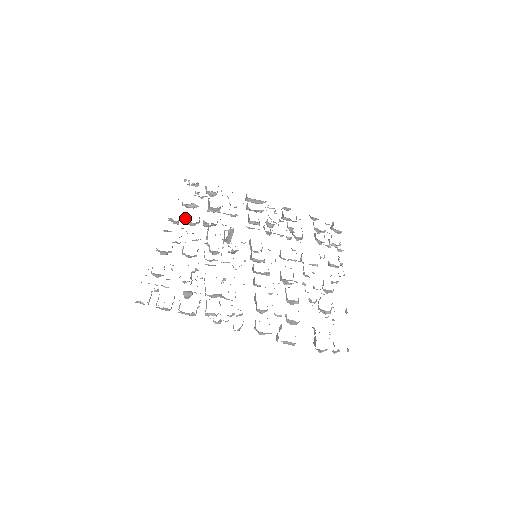
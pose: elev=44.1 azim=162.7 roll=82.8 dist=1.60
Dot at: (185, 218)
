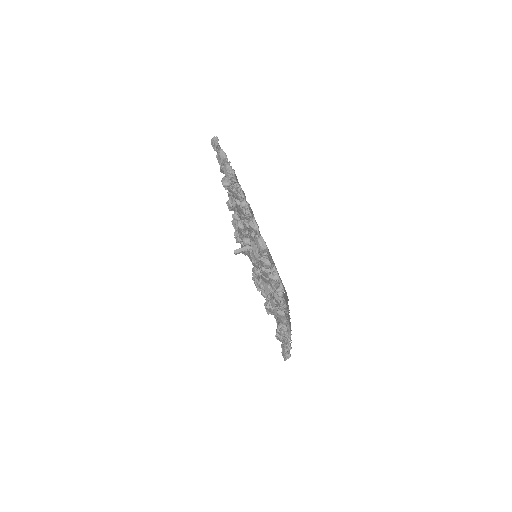
Dot at: occluded
